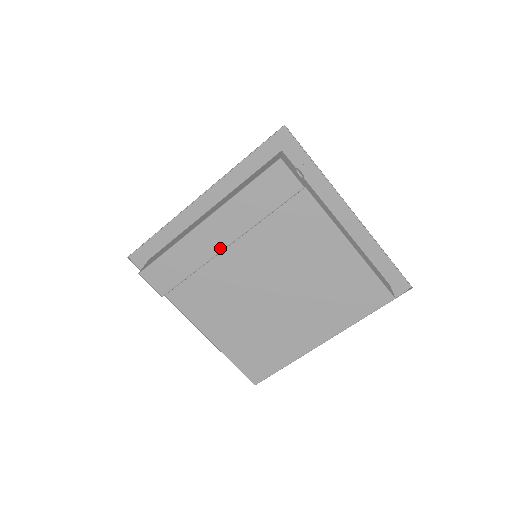
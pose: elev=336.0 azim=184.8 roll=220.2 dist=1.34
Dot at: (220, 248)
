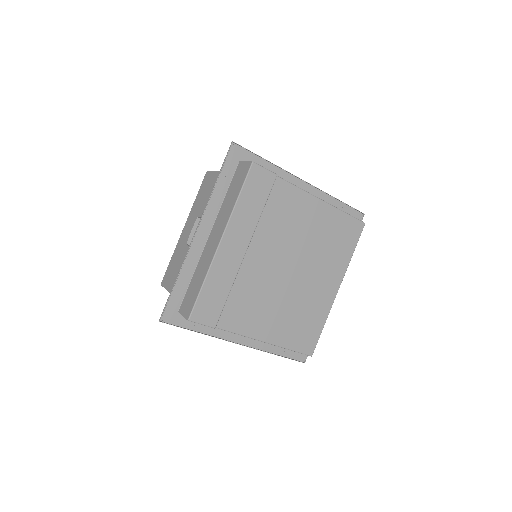
Dot at: (241, 257)
